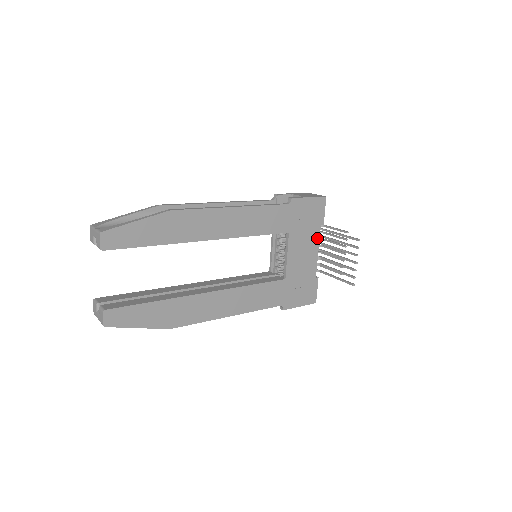
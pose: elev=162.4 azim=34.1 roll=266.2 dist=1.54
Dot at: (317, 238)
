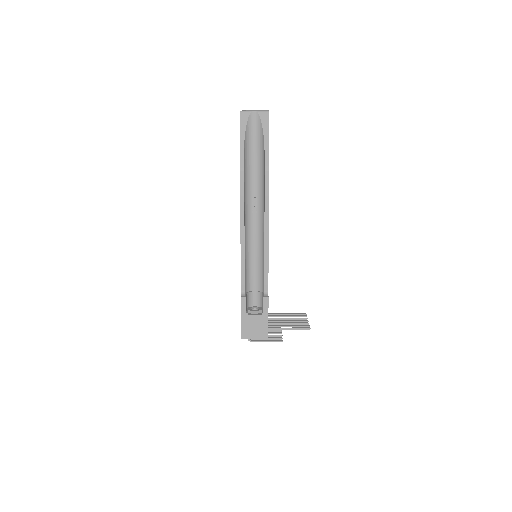
Dot at: occluded
